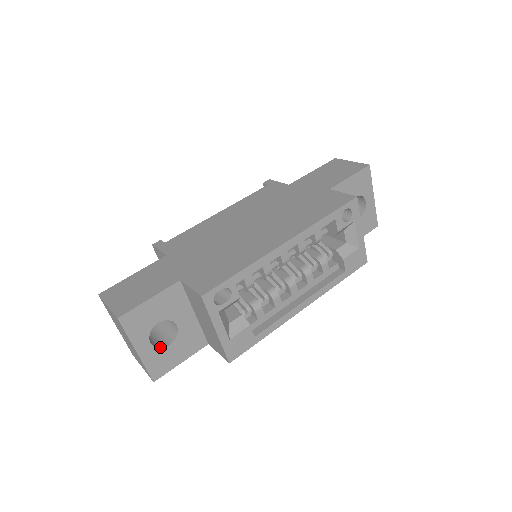
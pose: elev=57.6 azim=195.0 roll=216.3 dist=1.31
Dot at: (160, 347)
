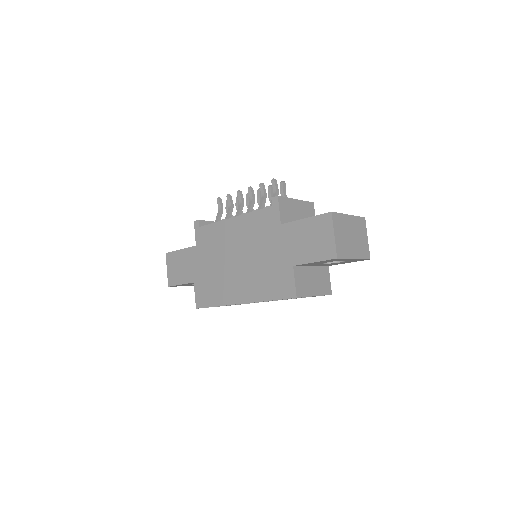
Dot at: occluded
